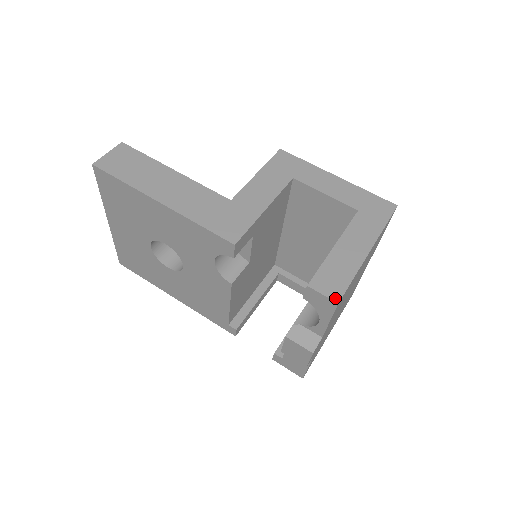
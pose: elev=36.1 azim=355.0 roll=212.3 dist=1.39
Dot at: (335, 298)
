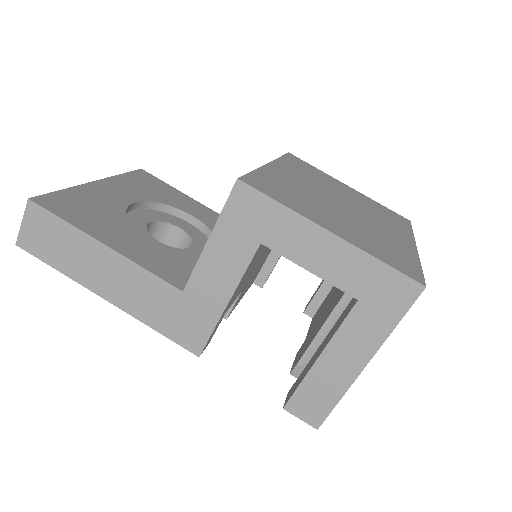
Dot at: (314, 424)
